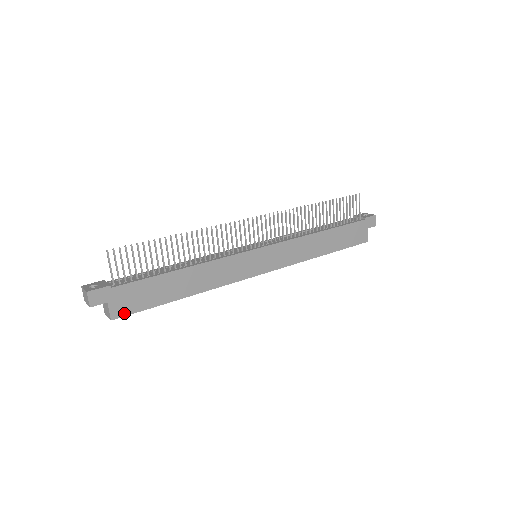
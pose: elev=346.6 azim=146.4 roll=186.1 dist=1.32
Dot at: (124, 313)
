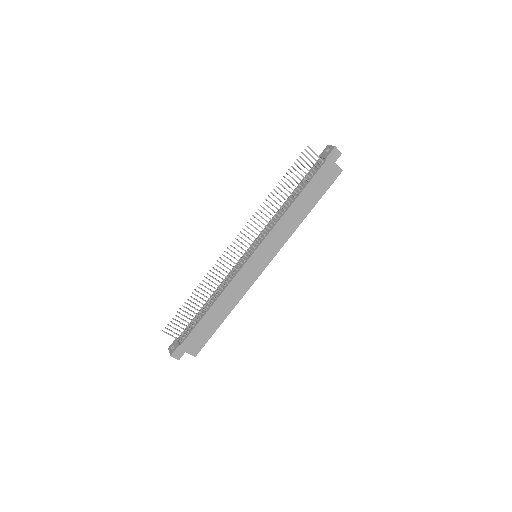
Dot at: (199, 349)
